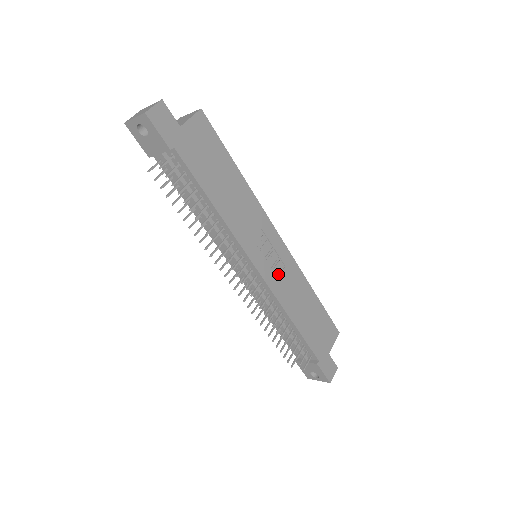
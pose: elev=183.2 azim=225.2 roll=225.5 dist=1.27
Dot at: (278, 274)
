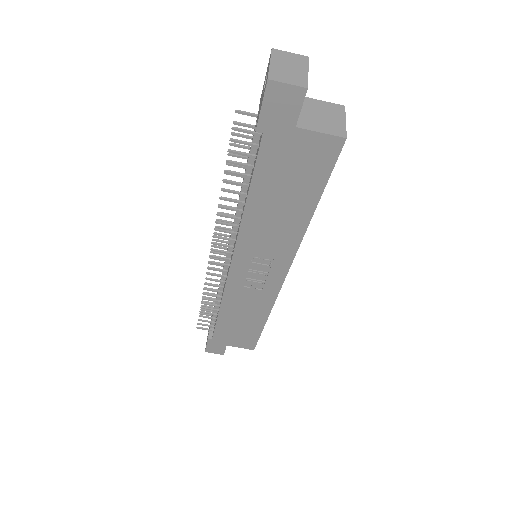
Dot at: (248, 285)
